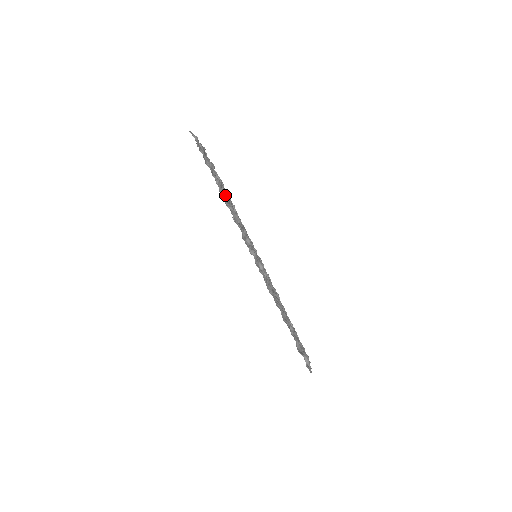
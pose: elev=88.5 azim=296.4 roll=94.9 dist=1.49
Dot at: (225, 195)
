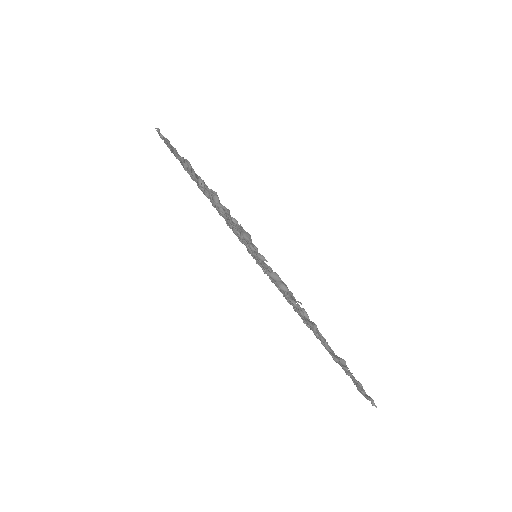
Dot at: occluded
